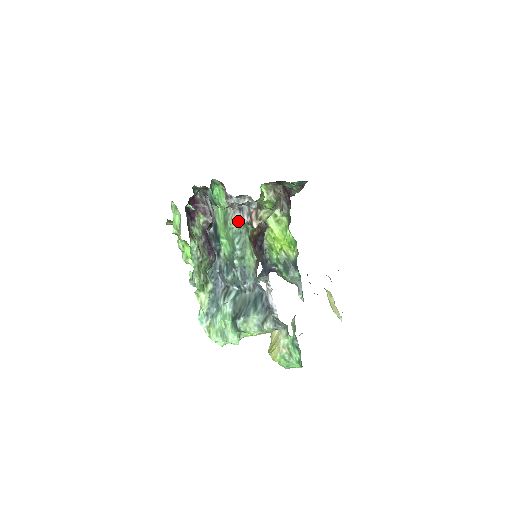
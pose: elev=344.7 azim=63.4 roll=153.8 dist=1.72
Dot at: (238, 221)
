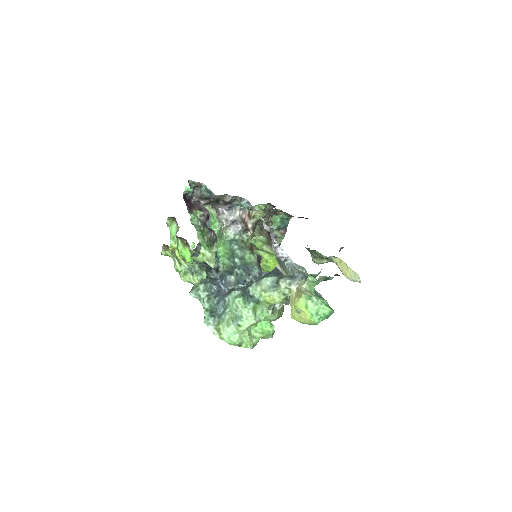
Dot at: (233, 228)
